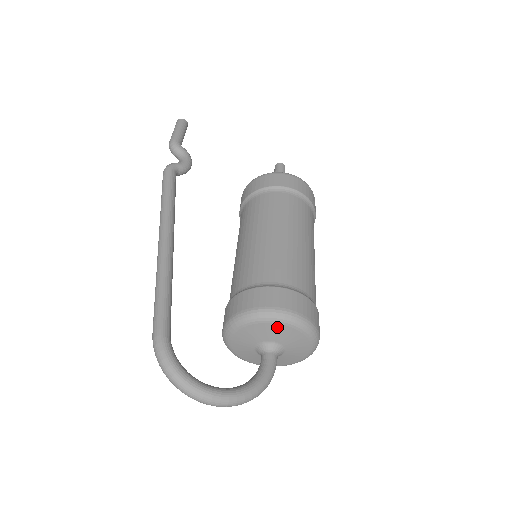
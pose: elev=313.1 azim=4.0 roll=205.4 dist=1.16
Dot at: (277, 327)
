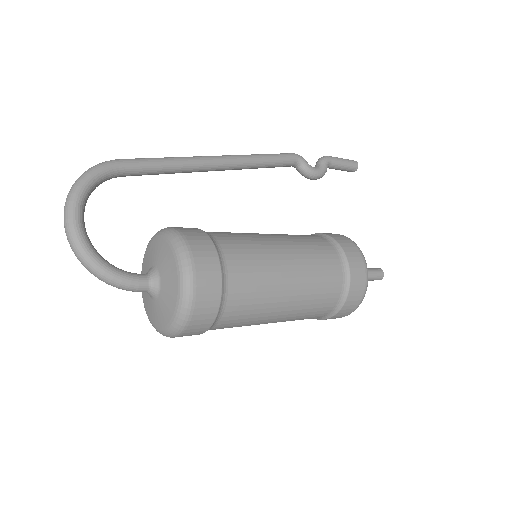
Dot at: (172, 262)
